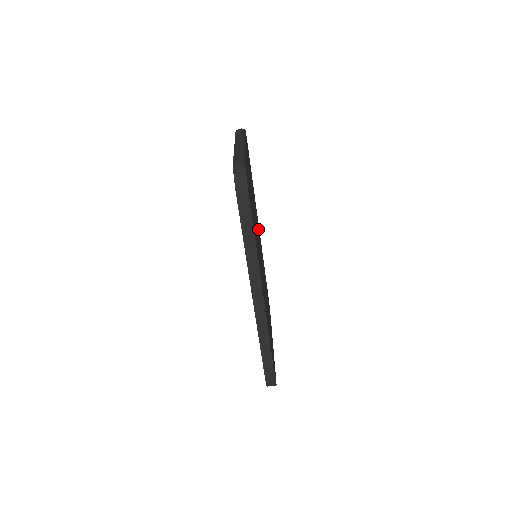
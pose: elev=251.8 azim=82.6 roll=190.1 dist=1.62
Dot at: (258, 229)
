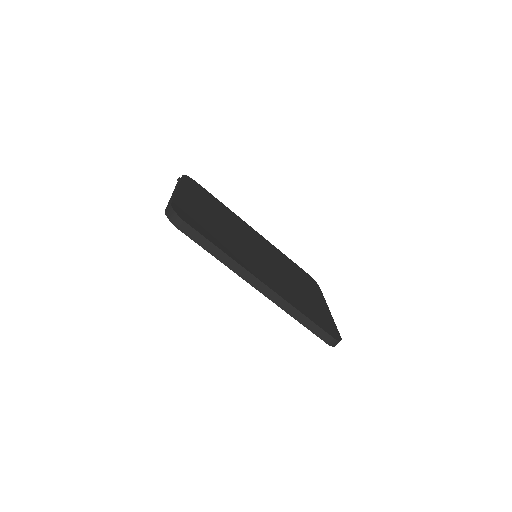
Dot at: (251, 235)
